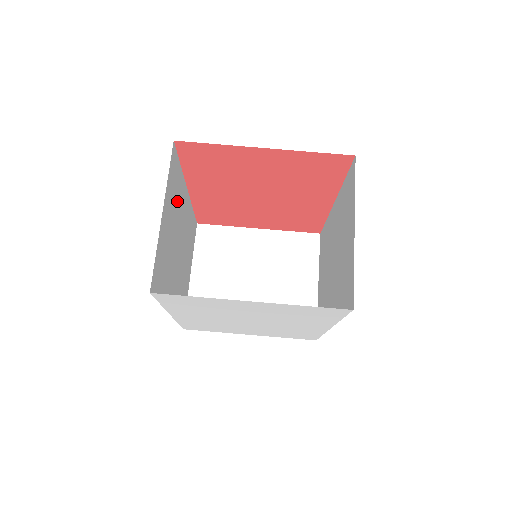
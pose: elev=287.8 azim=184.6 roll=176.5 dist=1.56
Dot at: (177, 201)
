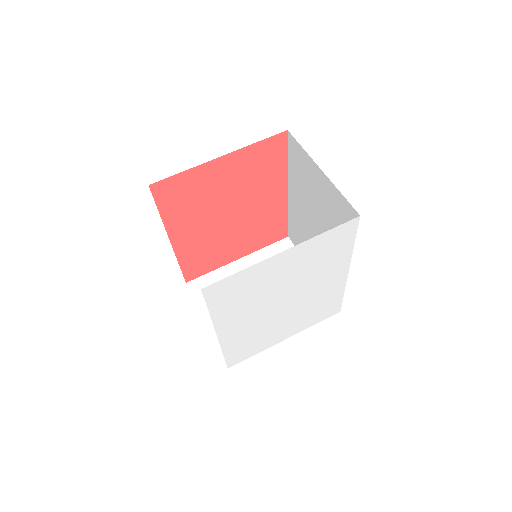
Dot at: occluded
